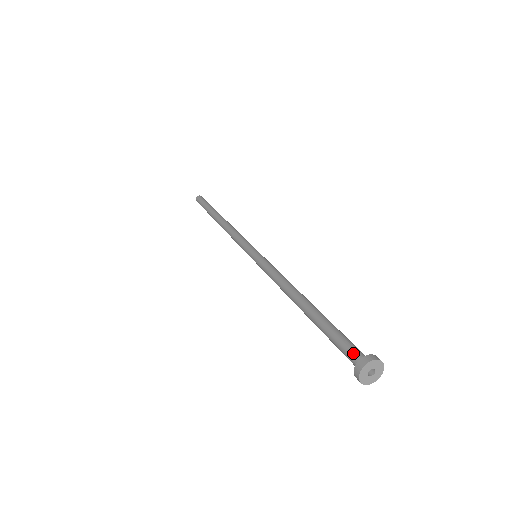
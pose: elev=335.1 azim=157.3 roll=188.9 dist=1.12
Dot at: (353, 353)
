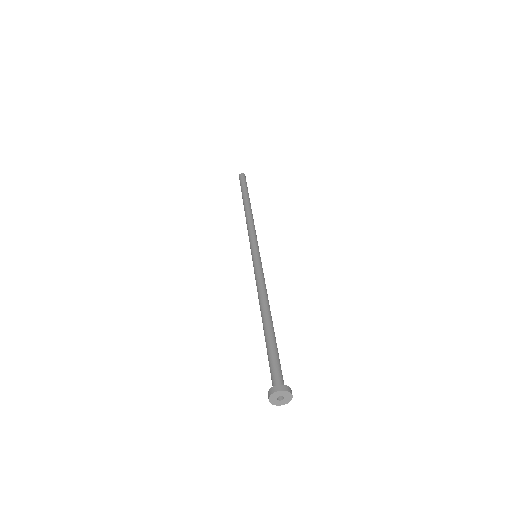
Dot at: (274, 378)
